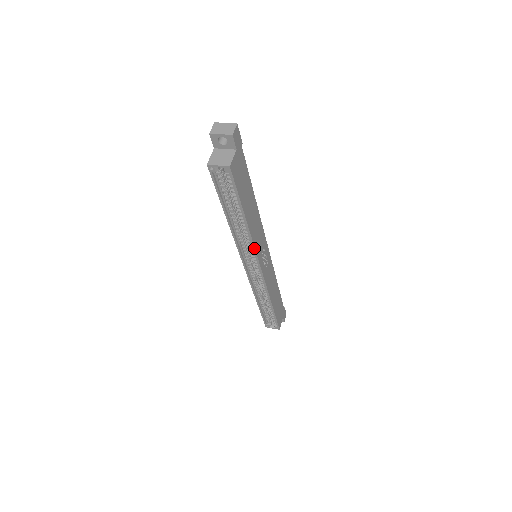
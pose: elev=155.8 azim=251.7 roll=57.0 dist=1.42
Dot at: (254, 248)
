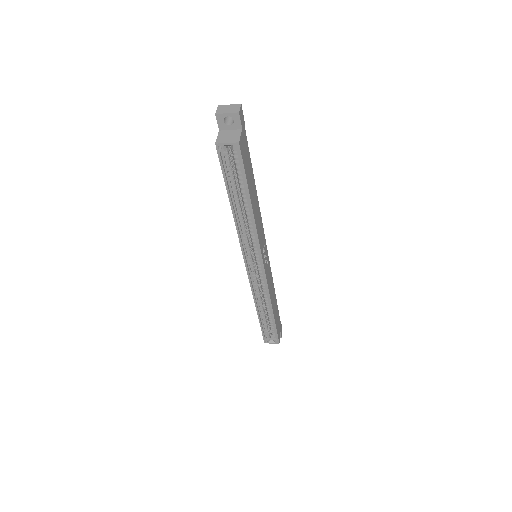
Dot at: (258, 241)
